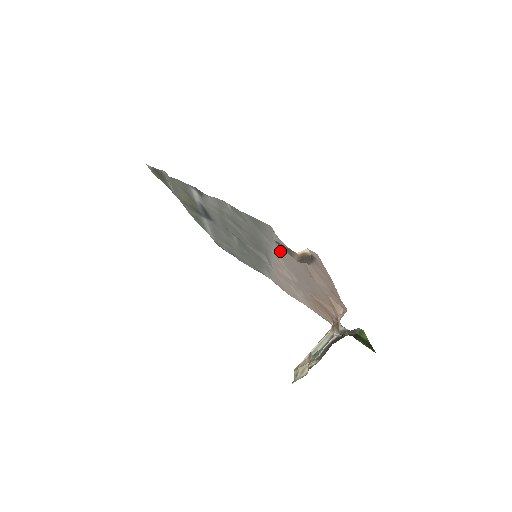
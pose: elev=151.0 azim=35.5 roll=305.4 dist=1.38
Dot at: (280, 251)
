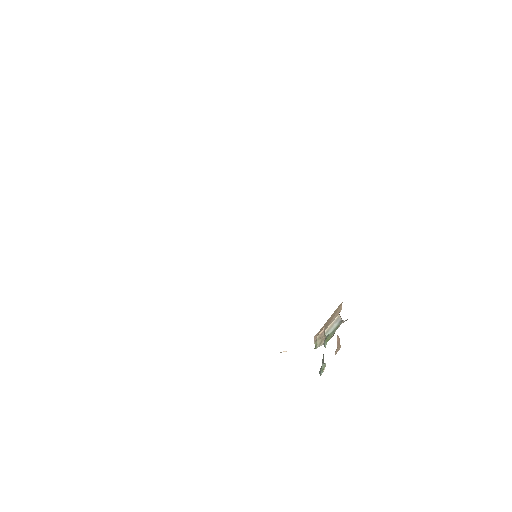
Dot at: occluded
